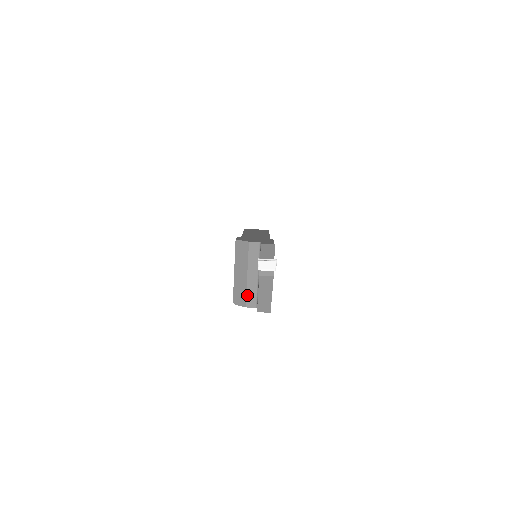
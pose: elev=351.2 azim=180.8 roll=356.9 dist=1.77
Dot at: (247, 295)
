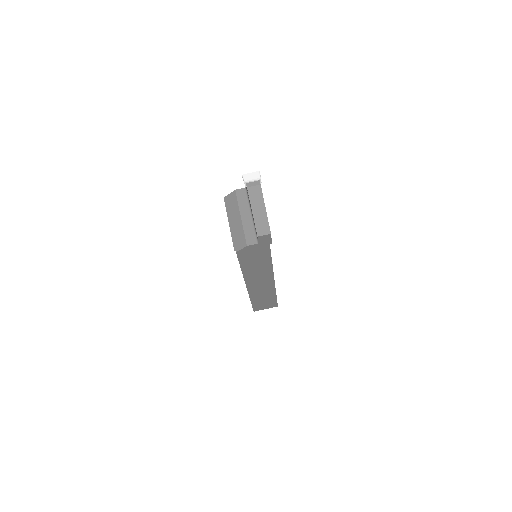
Dot at: (245, 234)
